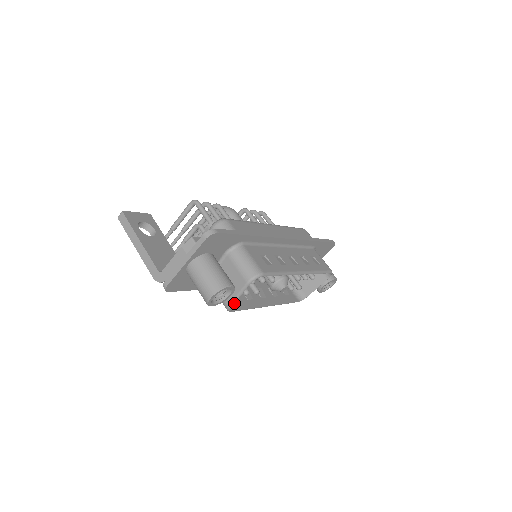
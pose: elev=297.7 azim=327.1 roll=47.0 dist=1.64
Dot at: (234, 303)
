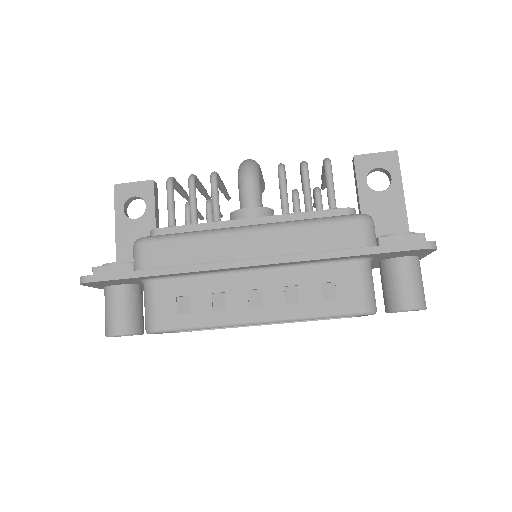
Dot at: (168, 332)
